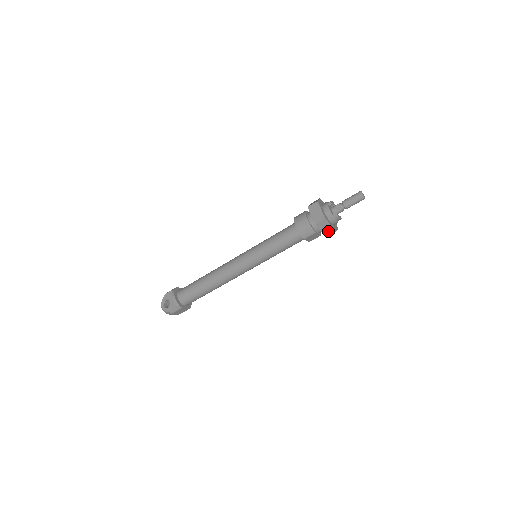
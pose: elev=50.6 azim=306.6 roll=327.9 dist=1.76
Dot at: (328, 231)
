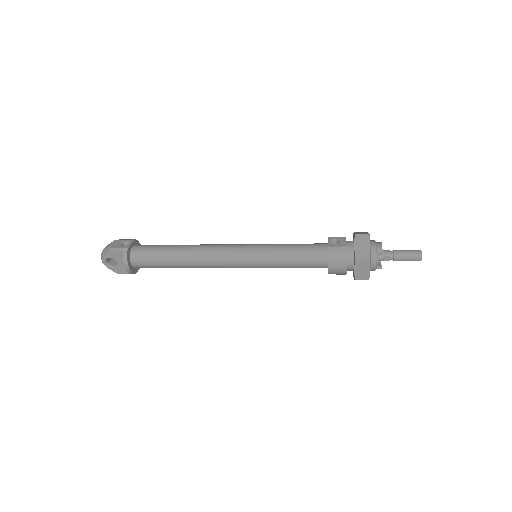
Dot at: occluded
